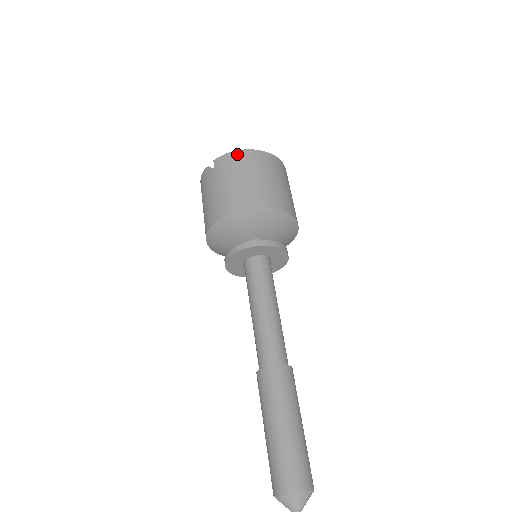
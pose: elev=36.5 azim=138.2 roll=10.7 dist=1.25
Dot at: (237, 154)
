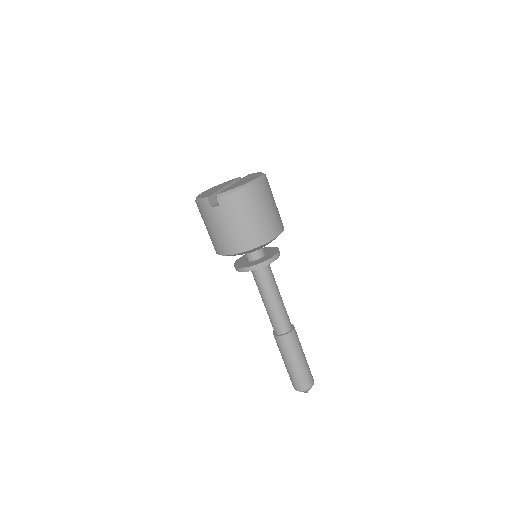
Dot at: (239, 194)
